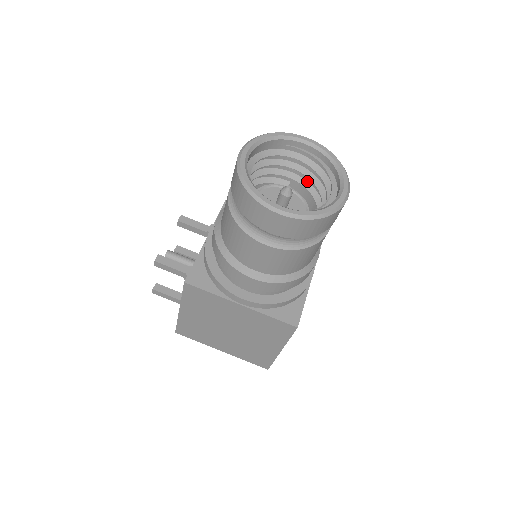
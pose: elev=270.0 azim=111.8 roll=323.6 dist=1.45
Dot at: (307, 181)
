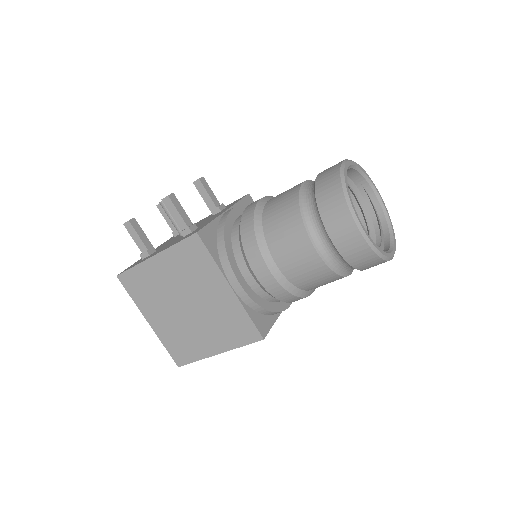
Dot at: occluded
